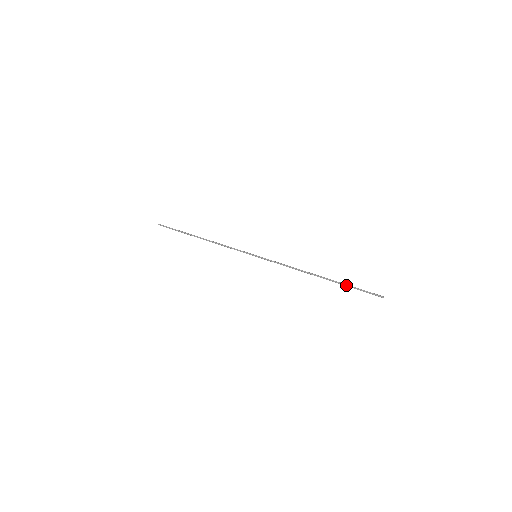
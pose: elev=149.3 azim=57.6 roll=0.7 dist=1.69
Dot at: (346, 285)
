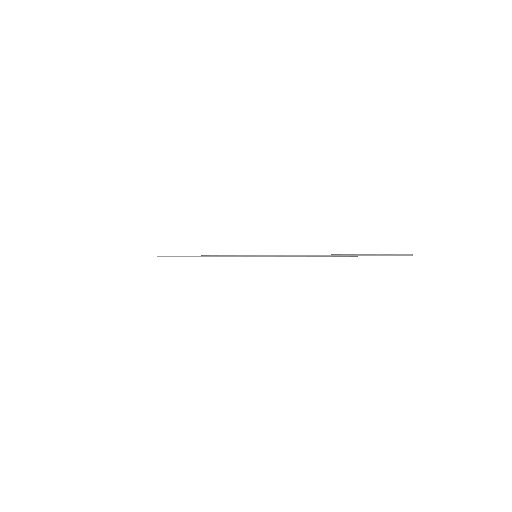
Dot at: (362, 254)
